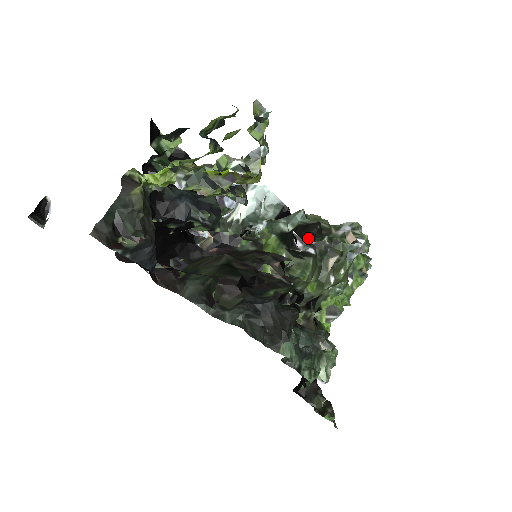
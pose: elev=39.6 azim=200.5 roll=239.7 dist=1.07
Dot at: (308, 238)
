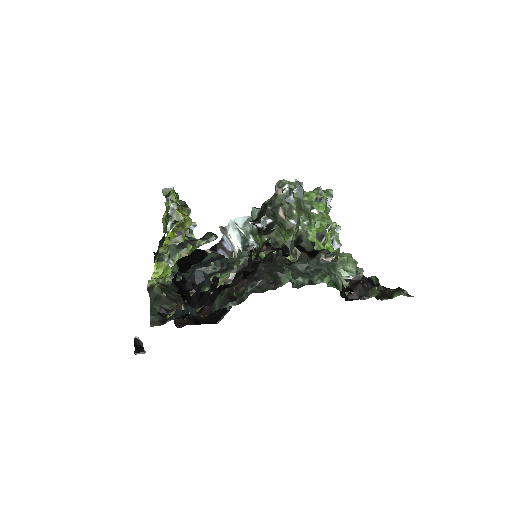
Dot at: (260, 217)
